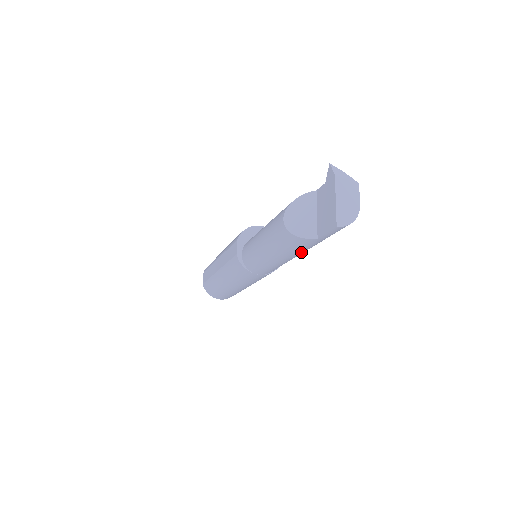
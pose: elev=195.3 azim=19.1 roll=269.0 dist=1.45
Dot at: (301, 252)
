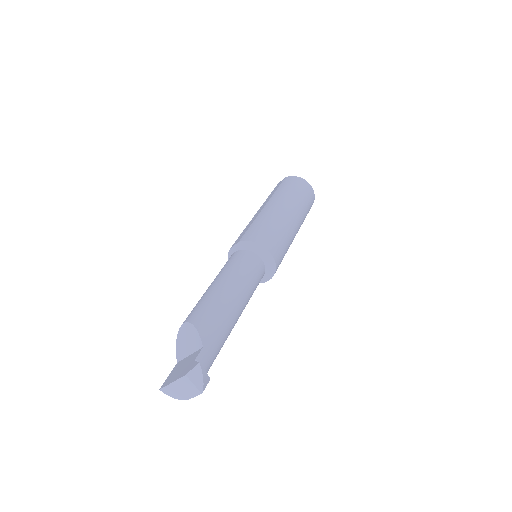
Dot at: occluded
